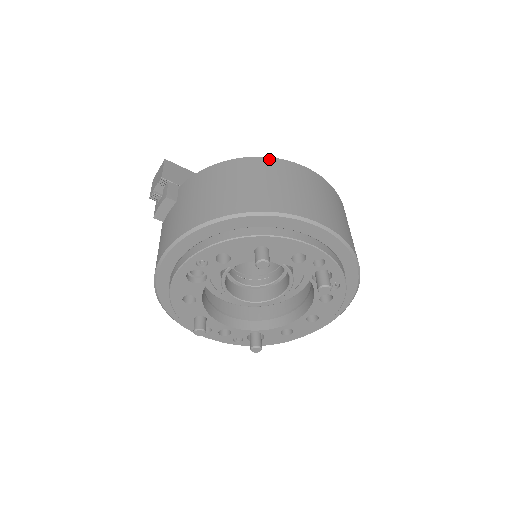
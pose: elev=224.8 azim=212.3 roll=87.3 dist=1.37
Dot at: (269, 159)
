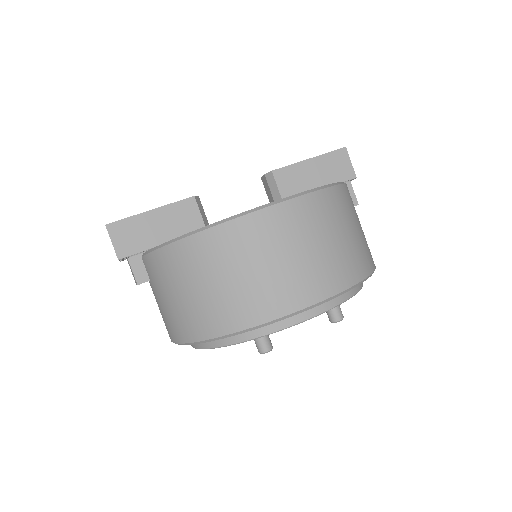
Dot at: (219, 229)
